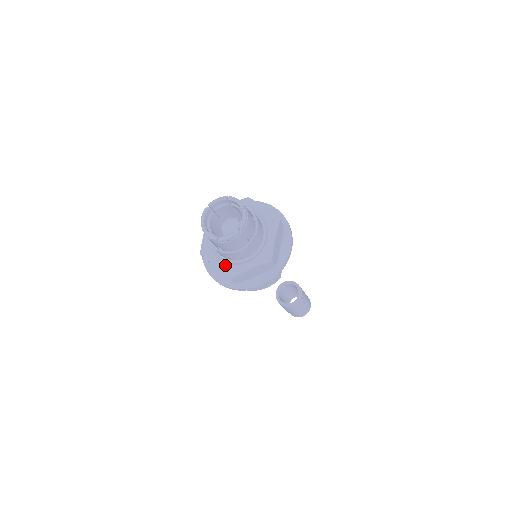
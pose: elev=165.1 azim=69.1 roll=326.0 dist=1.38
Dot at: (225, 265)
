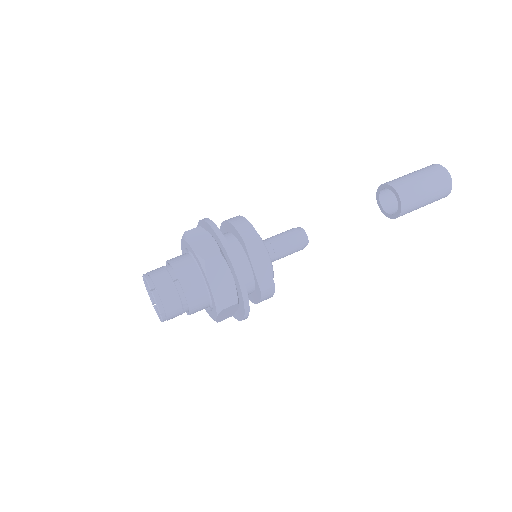
Dot at: (207, 310)
